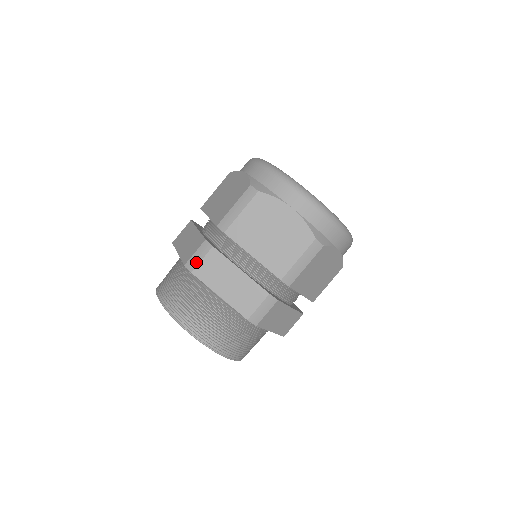
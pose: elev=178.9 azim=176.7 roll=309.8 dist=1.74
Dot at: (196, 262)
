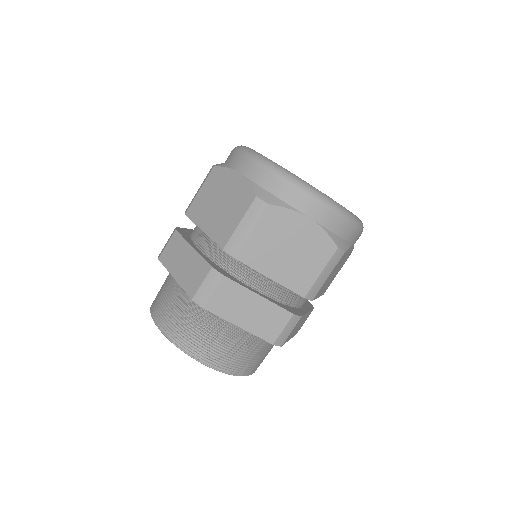
Dot at: (206, 295)
